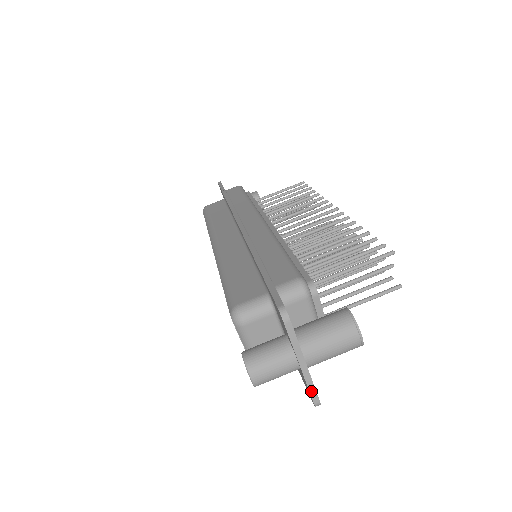
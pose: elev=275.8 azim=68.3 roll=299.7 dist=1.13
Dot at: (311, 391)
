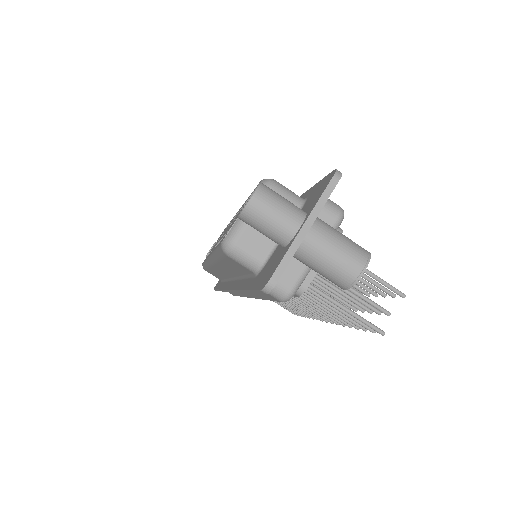
Dot at: (283, 262)
